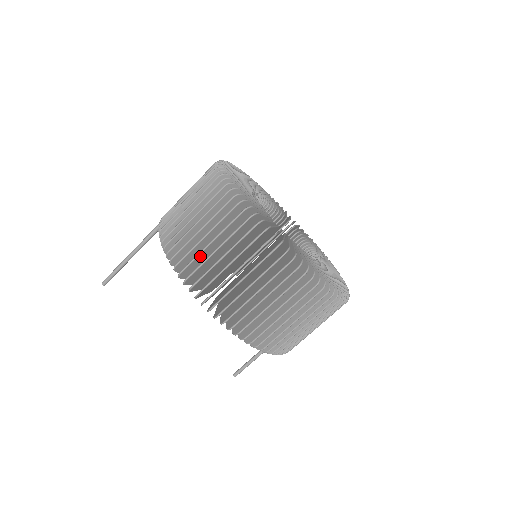
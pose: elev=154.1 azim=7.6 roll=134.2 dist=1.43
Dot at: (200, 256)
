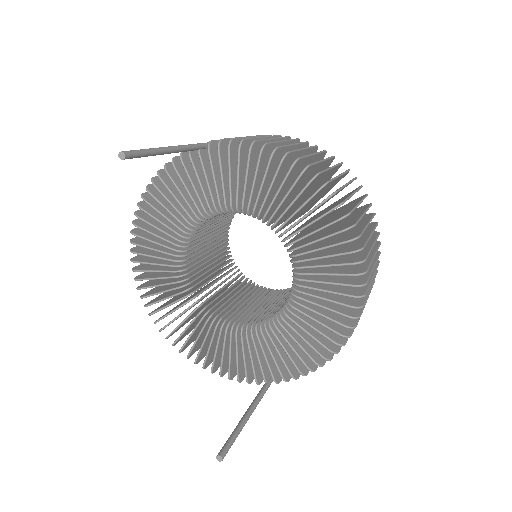
Dot at: (306, 160)
